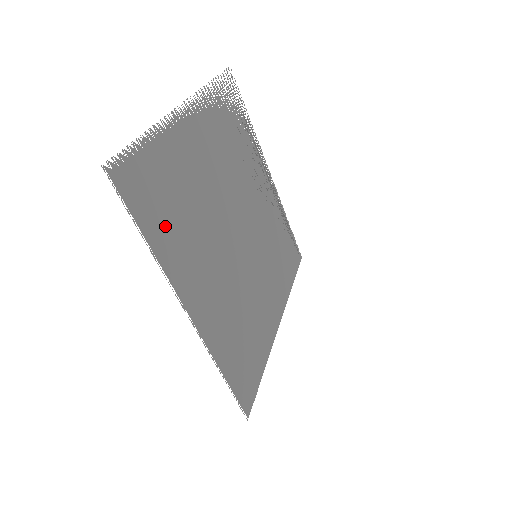
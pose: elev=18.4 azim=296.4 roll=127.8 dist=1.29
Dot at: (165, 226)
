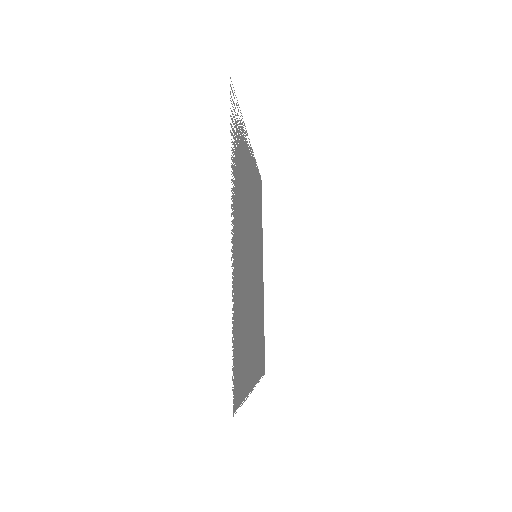
Dot at: (244, 367)
